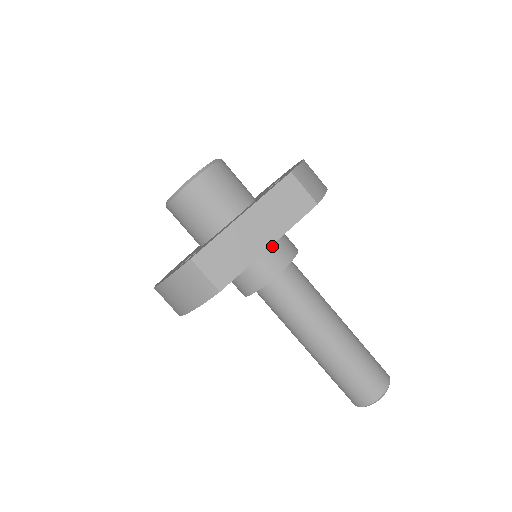
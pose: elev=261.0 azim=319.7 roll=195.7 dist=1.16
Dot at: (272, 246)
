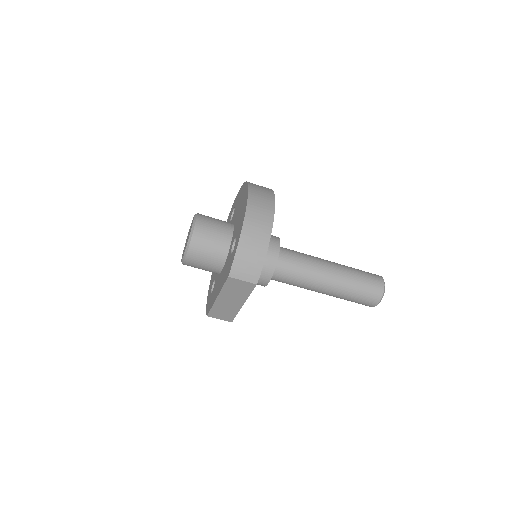
Dot at: occluded
